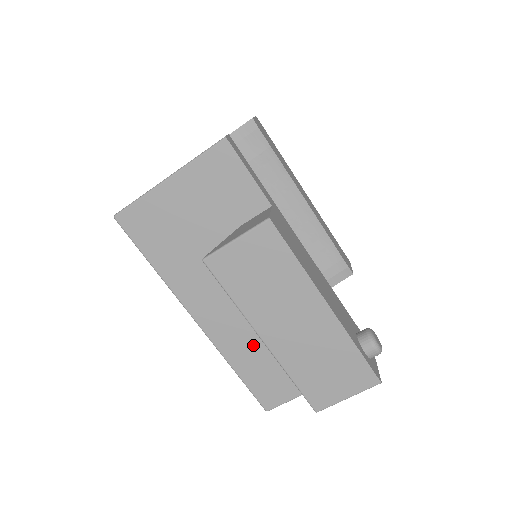
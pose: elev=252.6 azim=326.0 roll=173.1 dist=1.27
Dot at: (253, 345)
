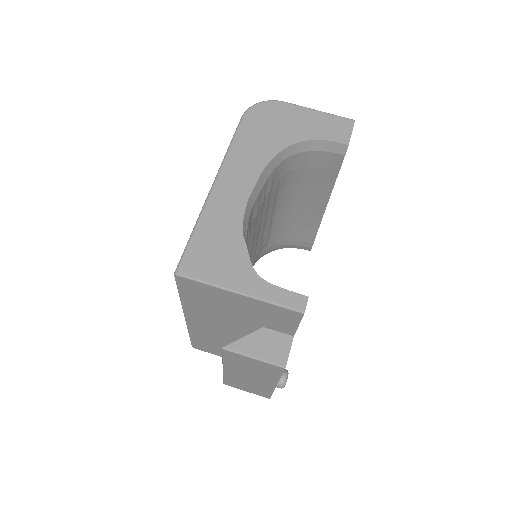
Dot at: (213, 340)
